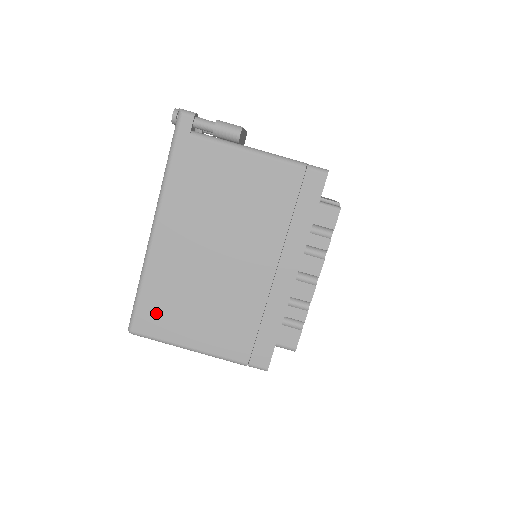
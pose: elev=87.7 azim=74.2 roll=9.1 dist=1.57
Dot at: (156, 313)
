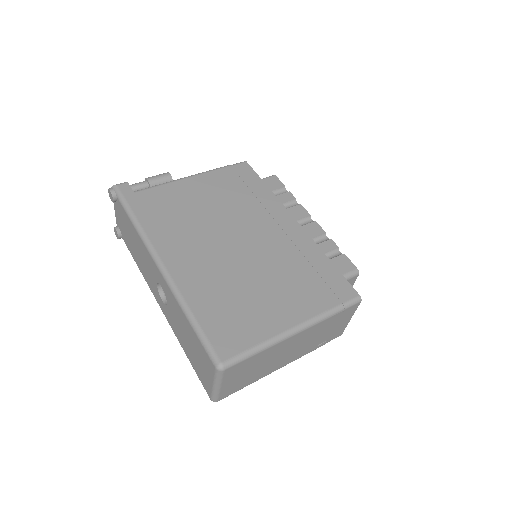
Dot at: (227, 326)
